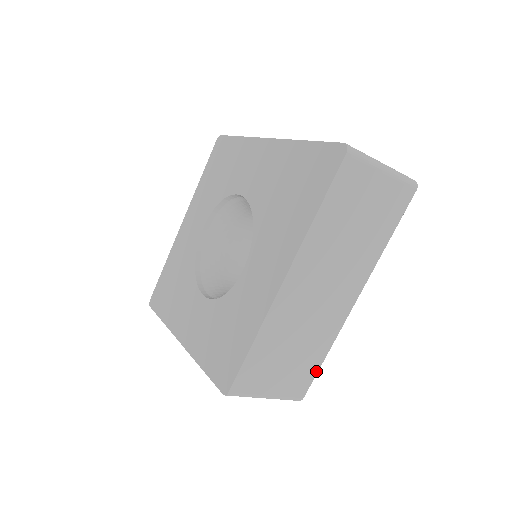
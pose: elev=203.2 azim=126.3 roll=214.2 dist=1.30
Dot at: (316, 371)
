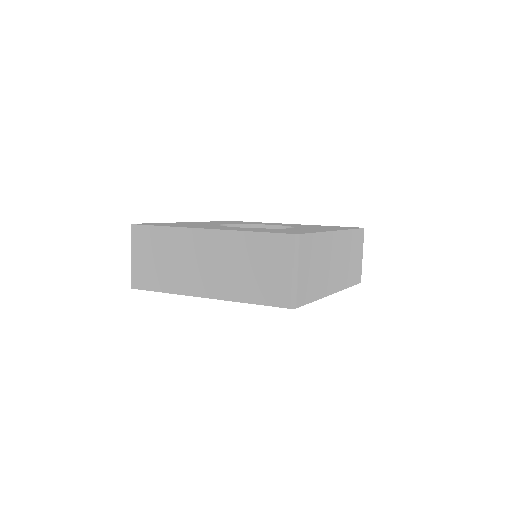
Dot at: (308, 302)
